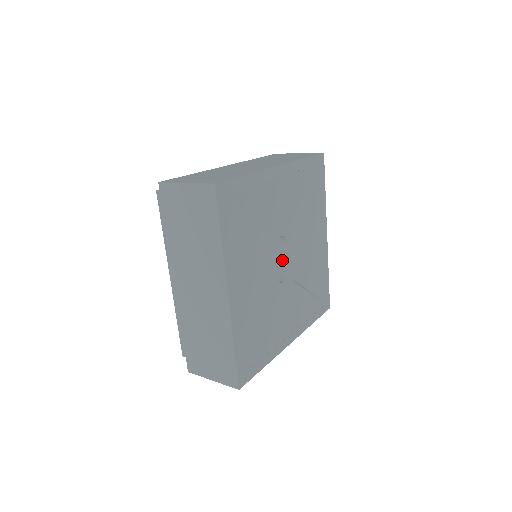
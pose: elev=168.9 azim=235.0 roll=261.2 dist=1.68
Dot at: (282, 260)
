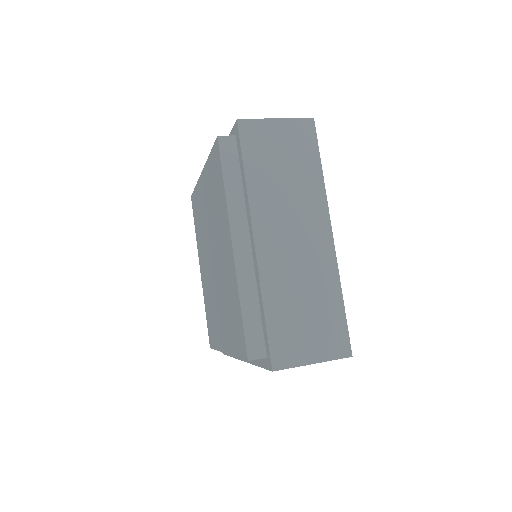
Dot at: occluded
